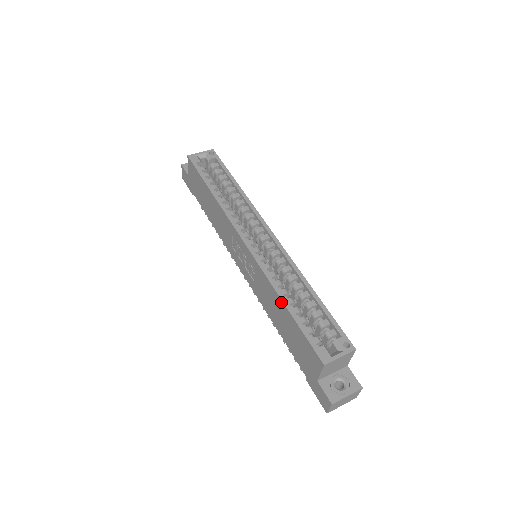
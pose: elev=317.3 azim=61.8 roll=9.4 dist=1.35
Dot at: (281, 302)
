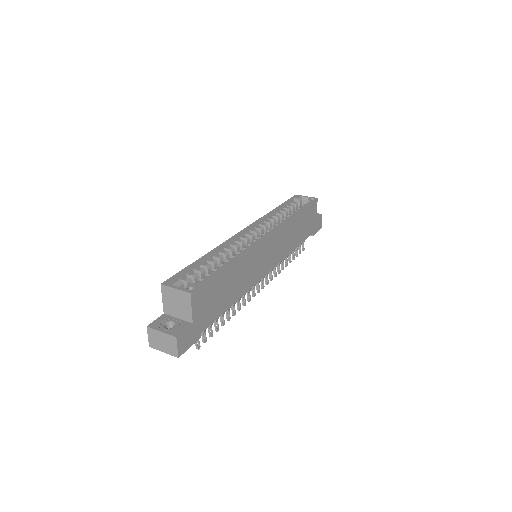
Dot at: (206, 257)
